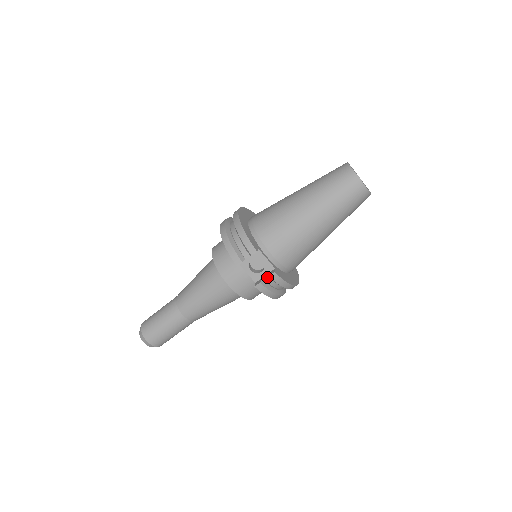
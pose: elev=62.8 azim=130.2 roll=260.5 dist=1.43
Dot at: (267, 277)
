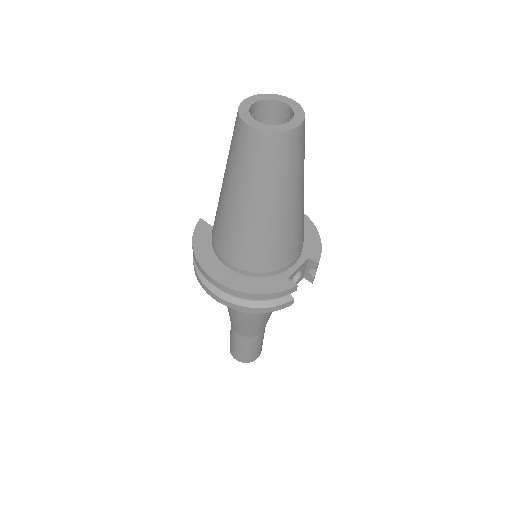
Dot at: (310, 267)
